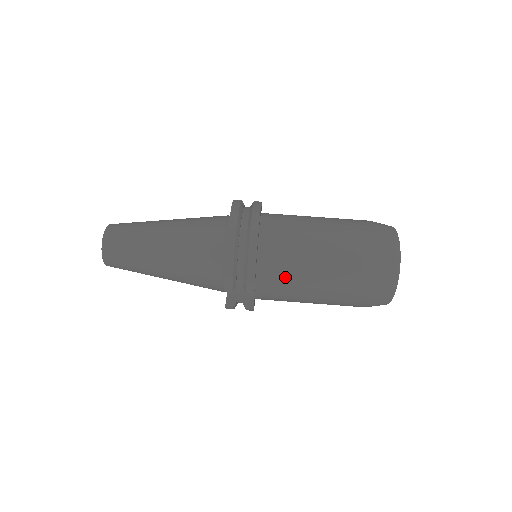
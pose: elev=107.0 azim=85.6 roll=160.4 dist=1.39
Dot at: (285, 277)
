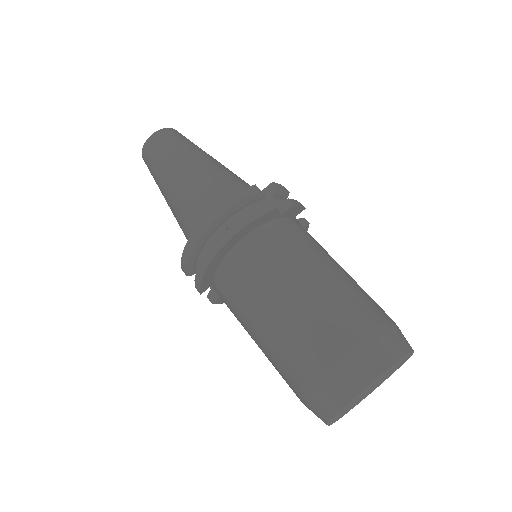
Dot at: (234, 305)
